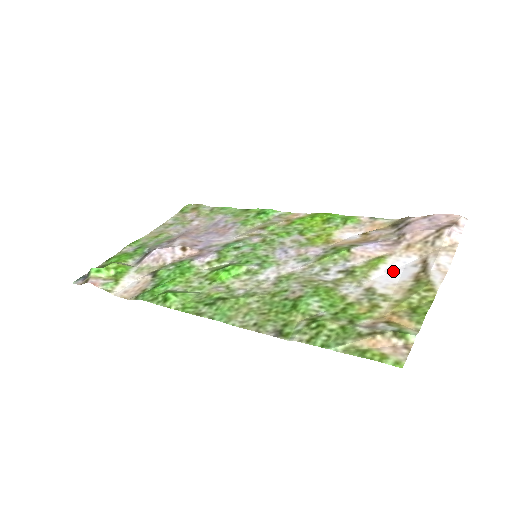
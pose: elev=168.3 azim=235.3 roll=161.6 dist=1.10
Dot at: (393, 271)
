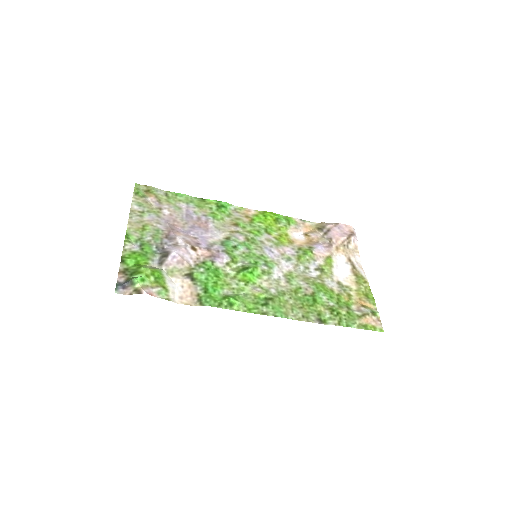
Dot at: (340, 268)
